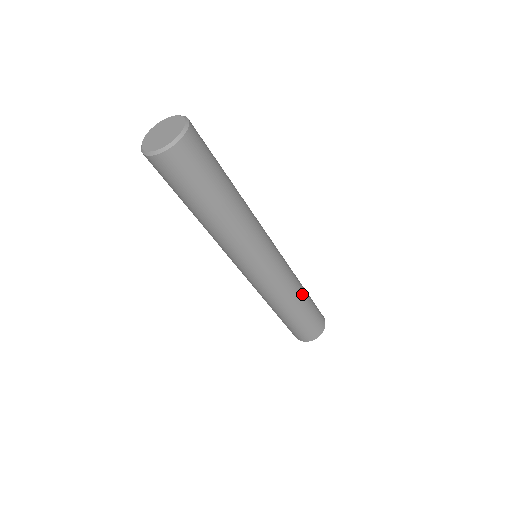
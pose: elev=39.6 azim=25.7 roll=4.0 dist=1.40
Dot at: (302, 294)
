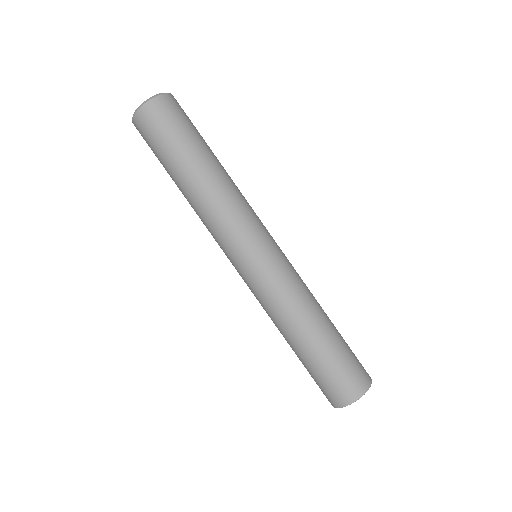
Dot at: occluded
